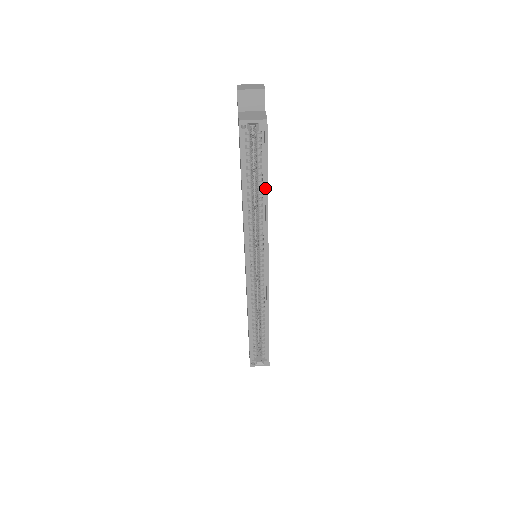
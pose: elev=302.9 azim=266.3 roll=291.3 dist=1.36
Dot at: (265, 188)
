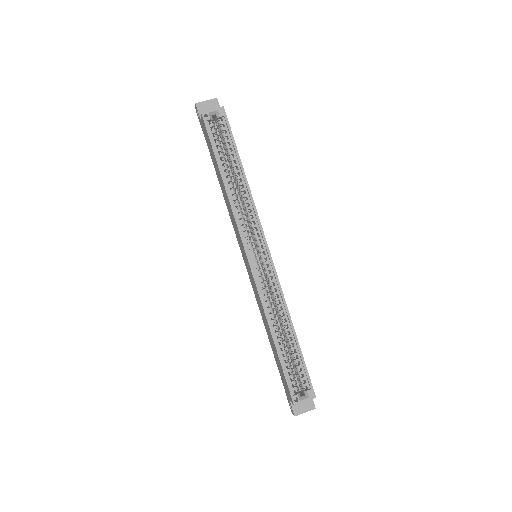
Dot at: (240, 167)
